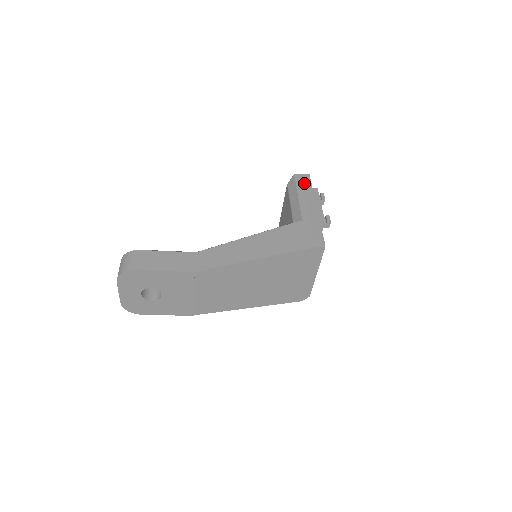
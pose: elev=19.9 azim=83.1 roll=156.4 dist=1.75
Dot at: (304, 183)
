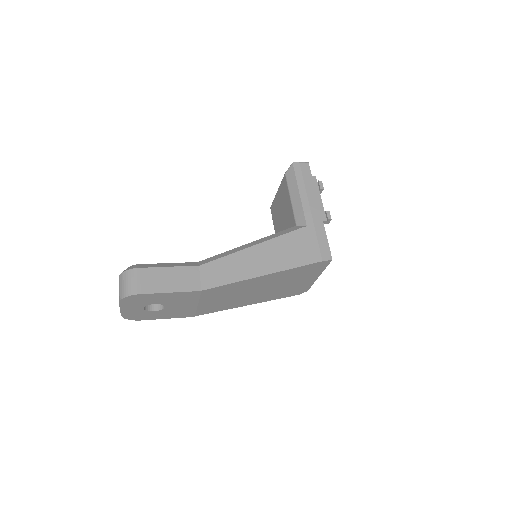
Dot at: (304, 176)
